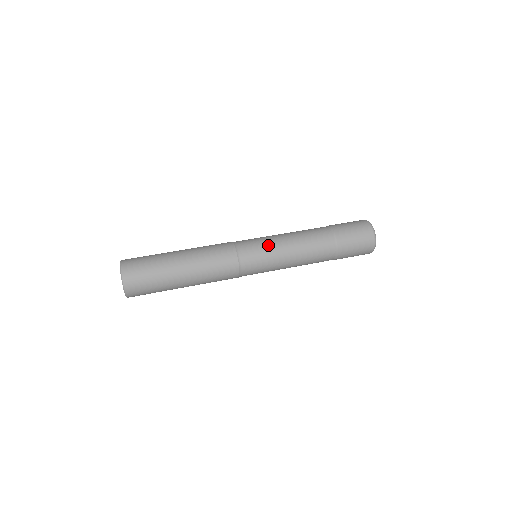
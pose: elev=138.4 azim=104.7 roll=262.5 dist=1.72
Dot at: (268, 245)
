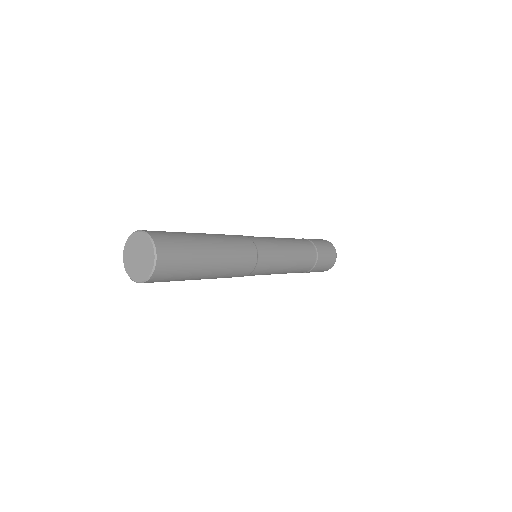
Dot at: occluded
